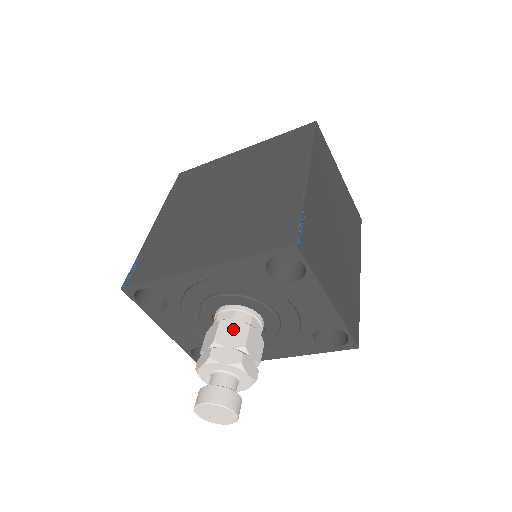
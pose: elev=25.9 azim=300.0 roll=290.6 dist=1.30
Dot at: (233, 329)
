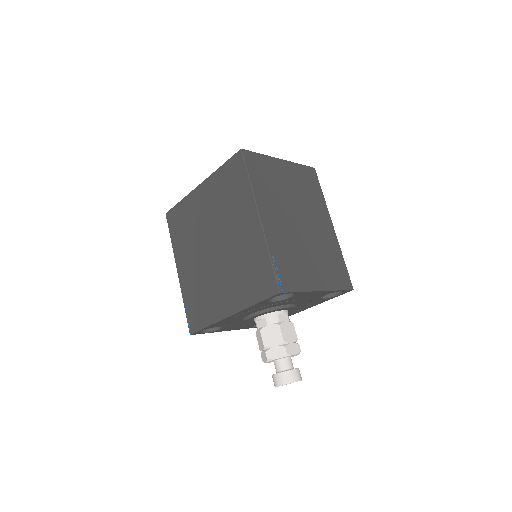
Dot at: (271, 333)
